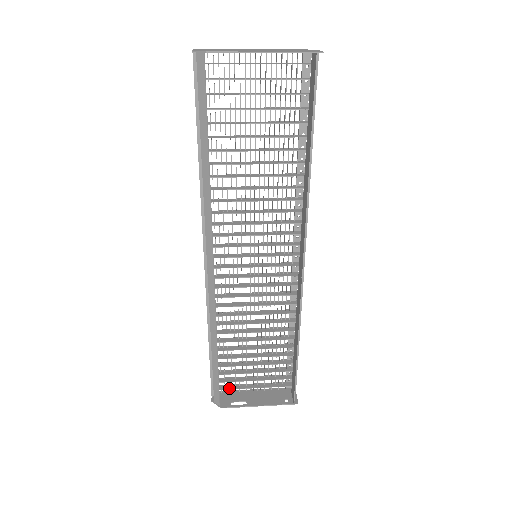
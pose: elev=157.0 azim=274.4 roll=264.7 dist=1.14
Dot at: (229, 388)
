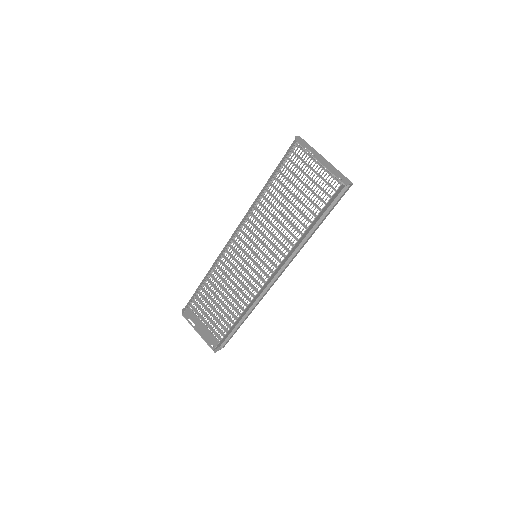
Dot at: (196, 312)
